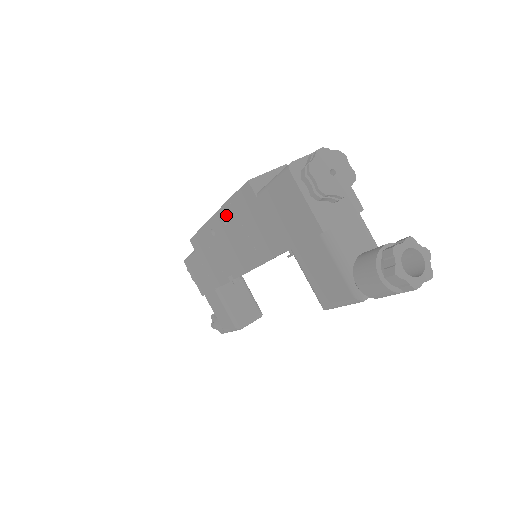
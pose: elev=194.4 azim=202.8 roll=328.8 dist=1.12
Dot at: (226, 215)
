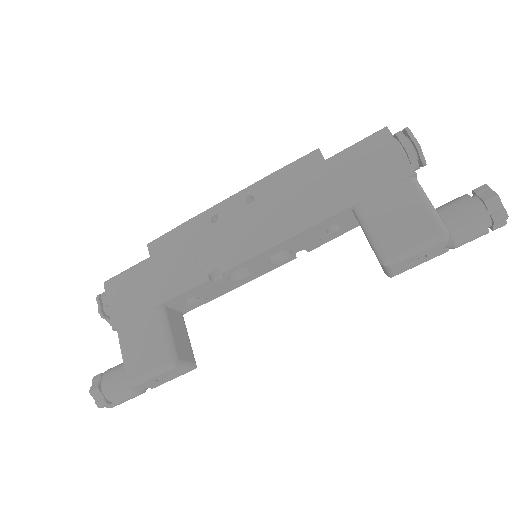
Dot at: (257, 191)
